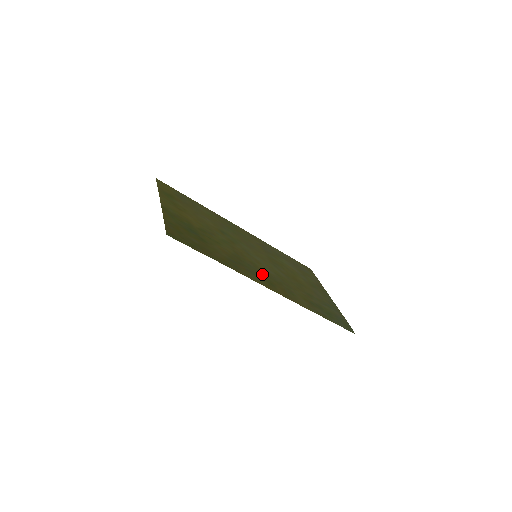
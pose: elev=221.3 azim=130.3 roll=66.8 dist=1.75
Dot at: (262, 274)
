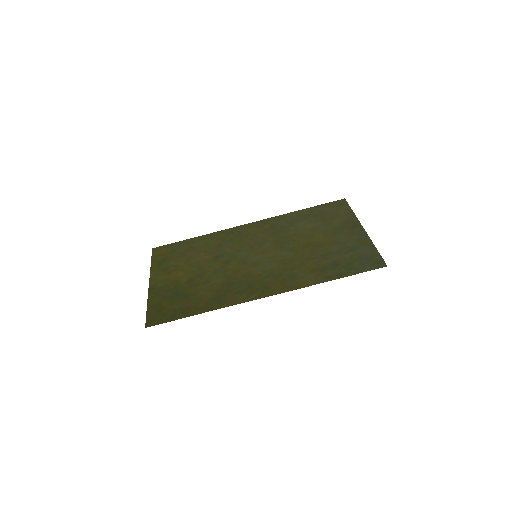
Dot at: (256, 282)
